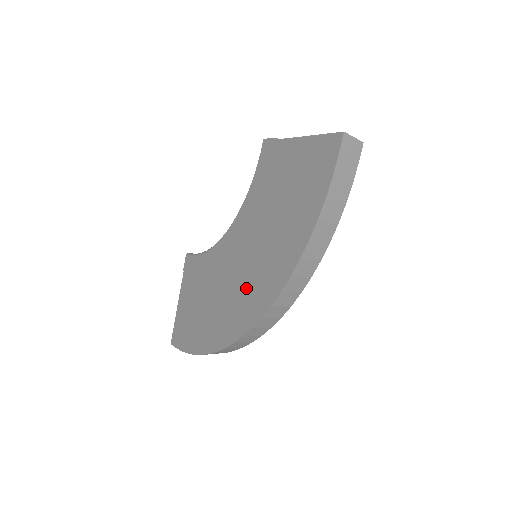
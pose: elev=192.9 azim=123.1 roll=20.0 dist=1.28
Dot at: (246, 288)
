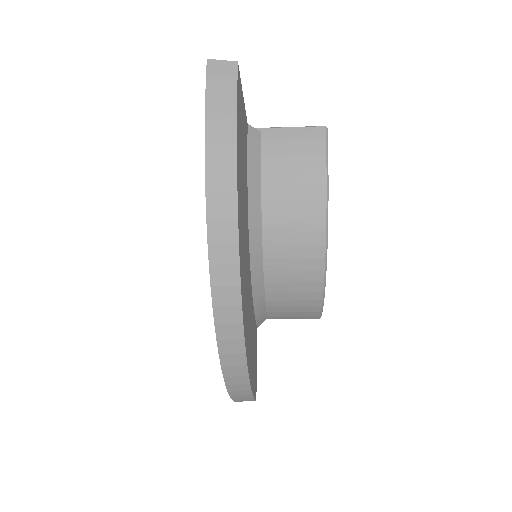
Dot at: occluded
